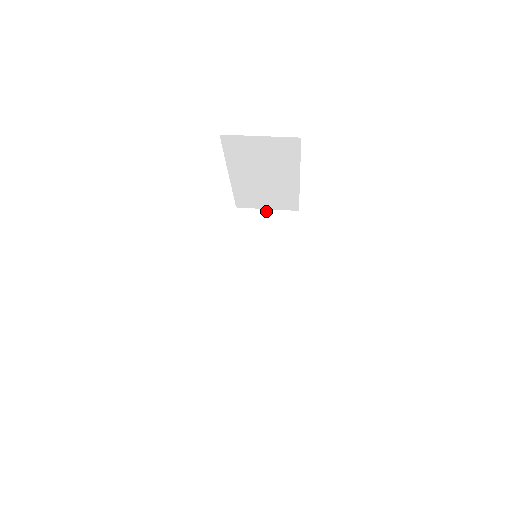
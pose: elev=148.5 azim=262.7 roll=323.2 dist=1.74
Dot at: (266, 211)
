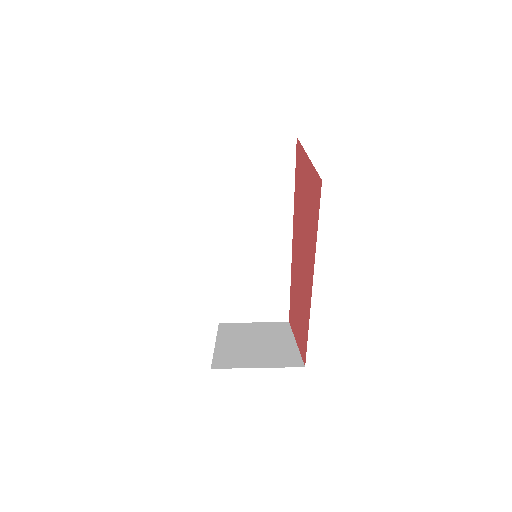
Dot at: (253, 140)
